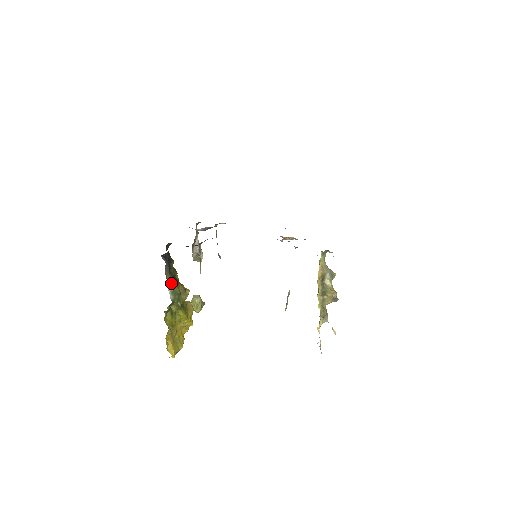
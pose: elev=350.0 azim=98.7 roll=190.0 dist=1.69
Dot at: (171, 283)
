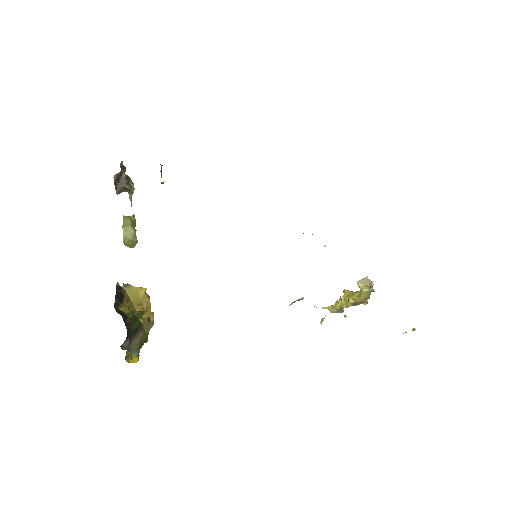
Dot at: (136, 346)
